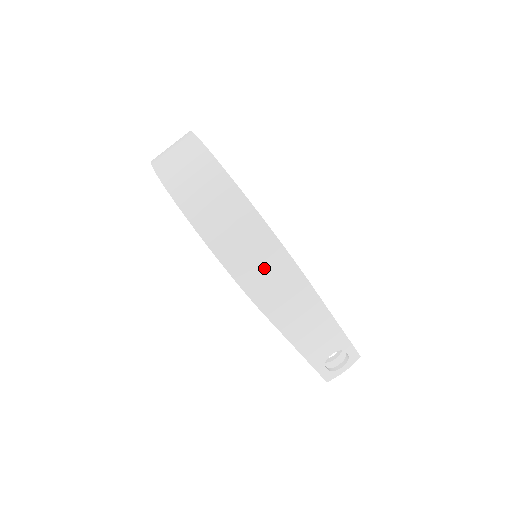
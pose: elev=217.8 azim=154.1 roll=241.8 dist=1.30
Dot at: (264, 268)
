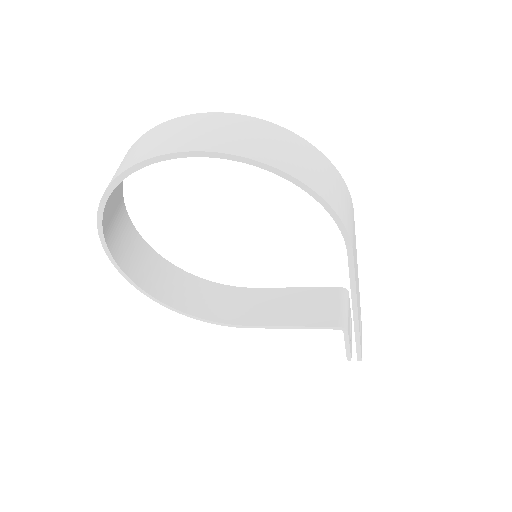
Dot at: (341, 196)
